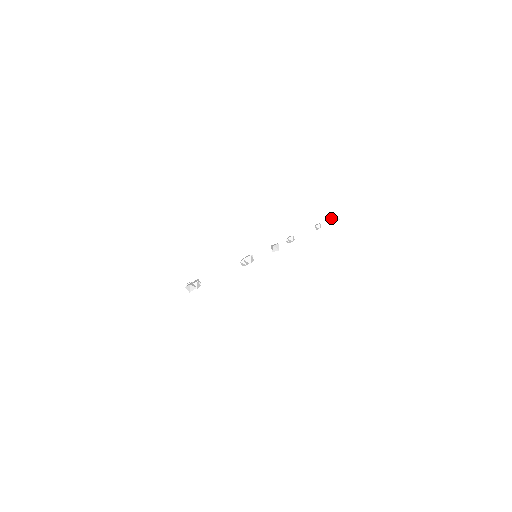
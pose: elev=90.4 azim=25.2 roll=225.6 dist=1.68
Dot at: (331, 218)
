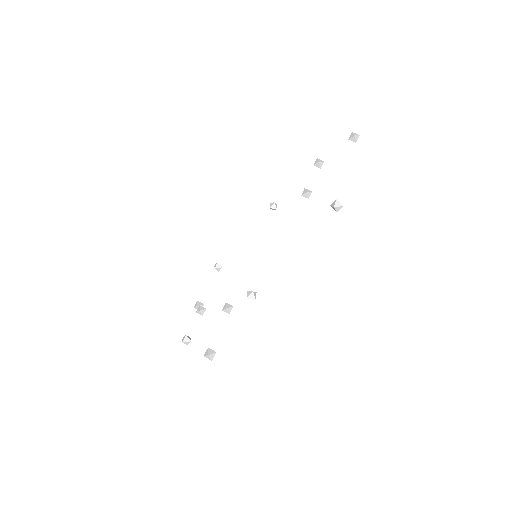
Dot at: (331, 206)
